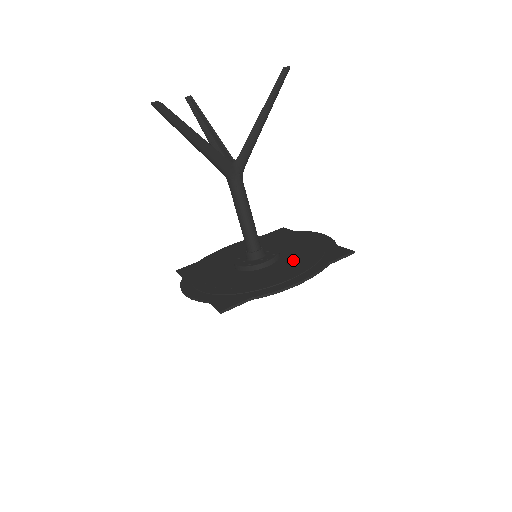
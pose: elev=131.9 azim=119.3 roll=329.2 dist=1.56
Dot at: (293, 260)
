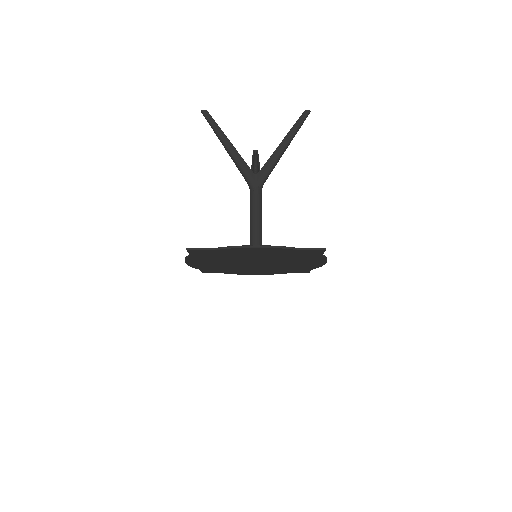
Dot at: occluded
